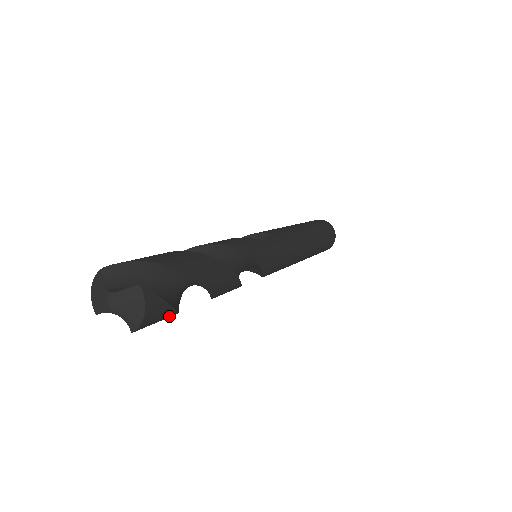
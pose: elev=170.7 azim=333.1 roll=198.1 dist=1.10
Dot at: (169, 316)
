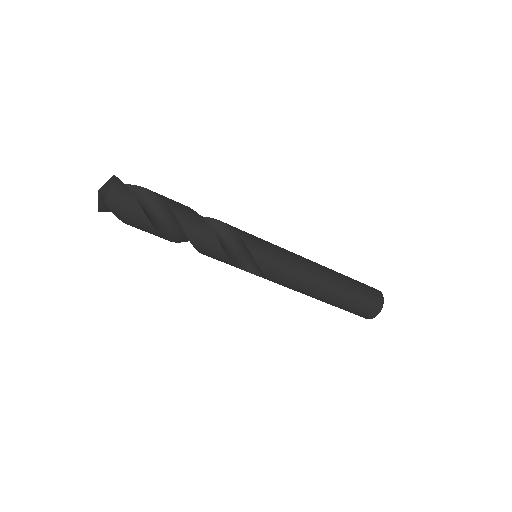
Dot at: (137, 211)
